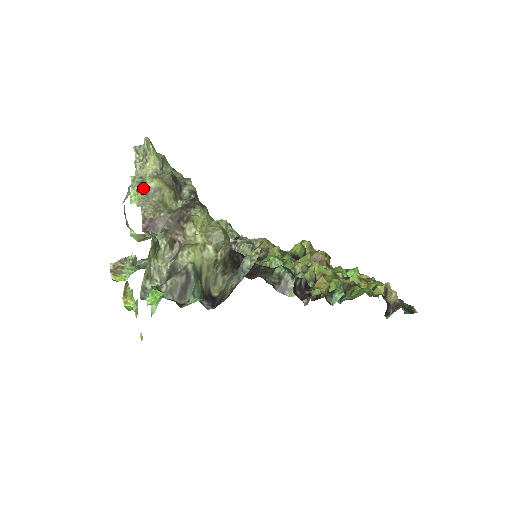
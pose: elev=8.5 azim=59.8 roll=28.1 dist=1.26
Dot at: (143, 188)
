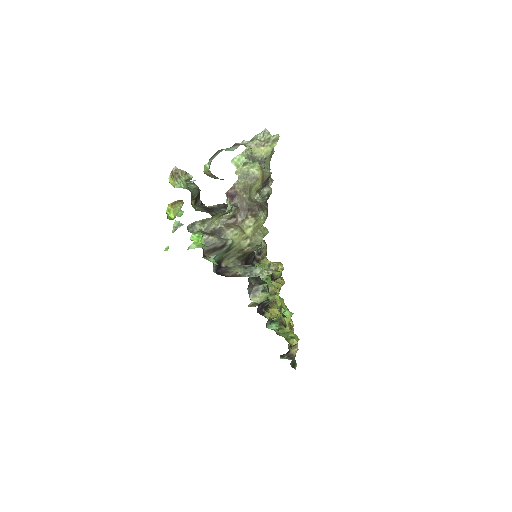
Dot at: (249, 167)
